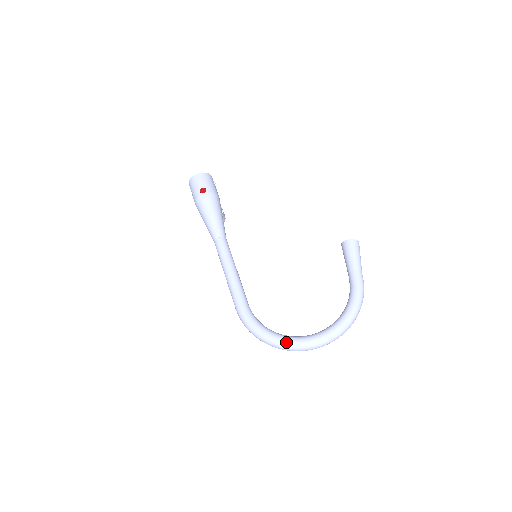
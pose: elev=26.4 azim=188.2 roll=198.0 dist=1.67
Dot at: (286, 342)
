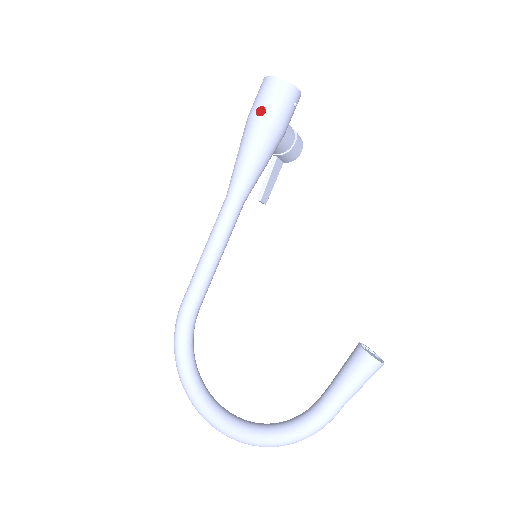
Dot at: (189, 392)
